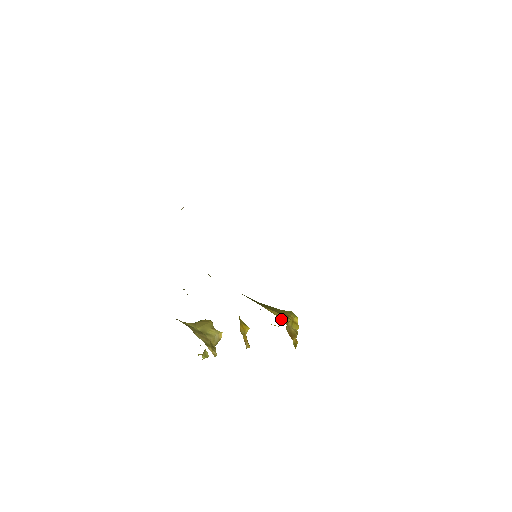
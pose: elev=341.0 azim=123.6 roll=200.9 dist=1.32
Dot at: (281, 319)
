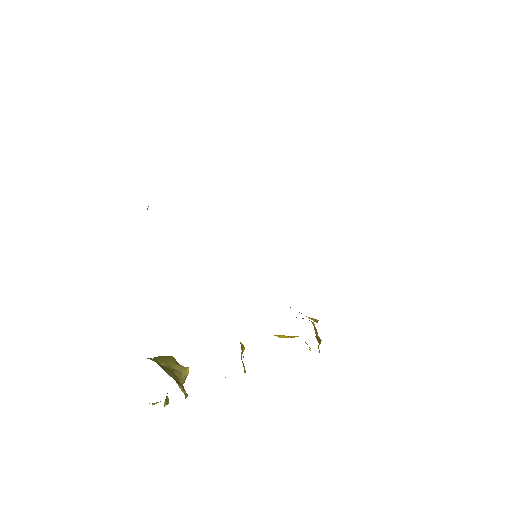
Dot at: (311, 319)
